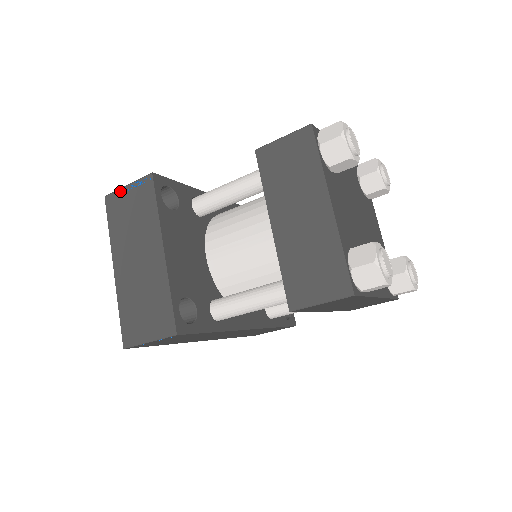
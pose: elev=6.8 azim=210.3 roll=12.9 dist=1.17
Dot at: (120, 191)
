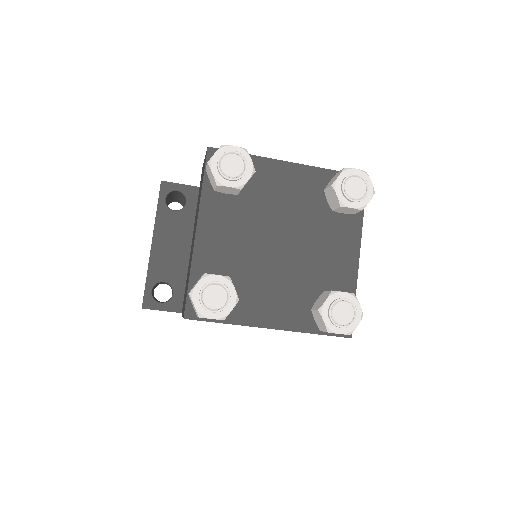
Dot at: occluded
